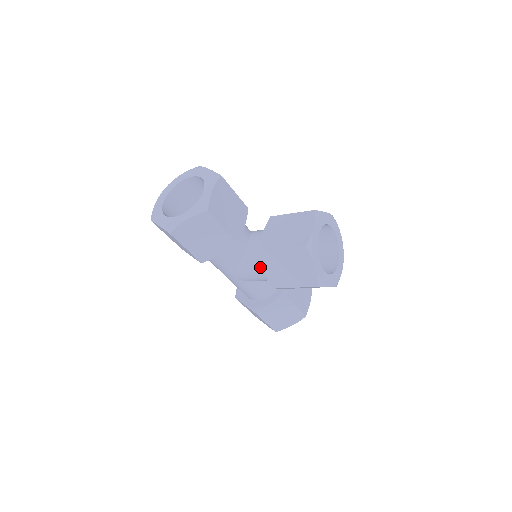
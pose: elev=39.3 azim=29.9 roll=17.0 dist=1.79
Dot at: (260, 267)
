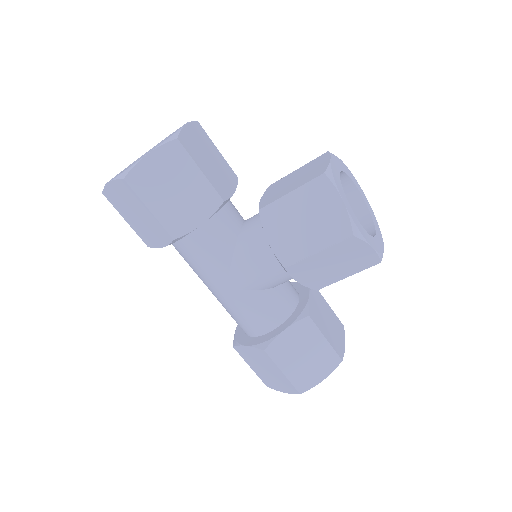
Dot at: (262, 248)
